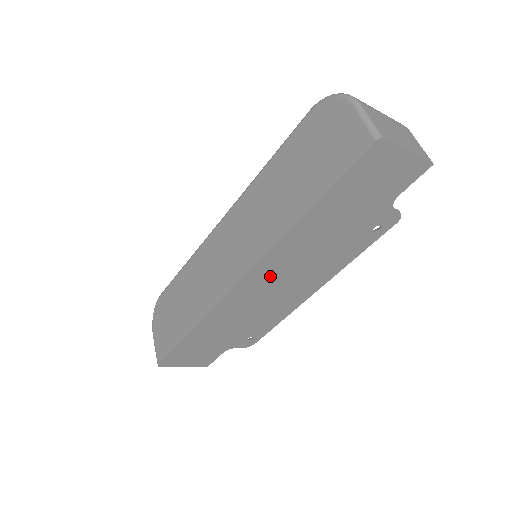
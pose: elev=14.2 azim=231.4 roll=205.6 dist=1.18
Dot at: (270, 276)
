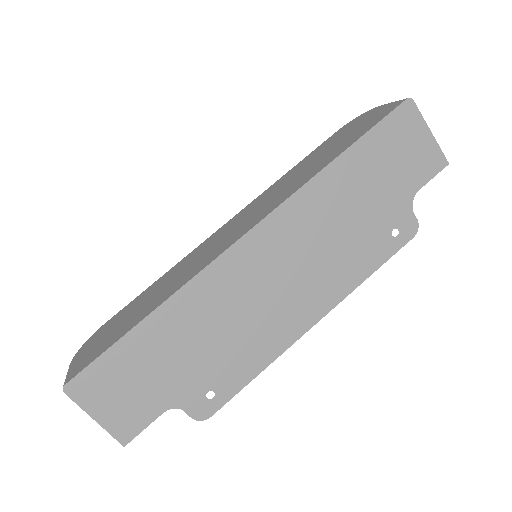
Dot at: (277, 249)
